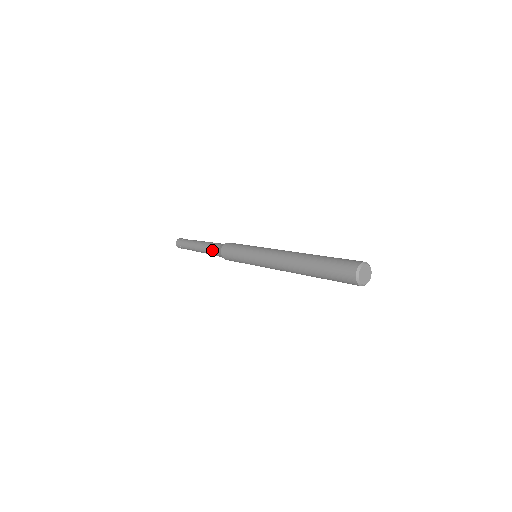
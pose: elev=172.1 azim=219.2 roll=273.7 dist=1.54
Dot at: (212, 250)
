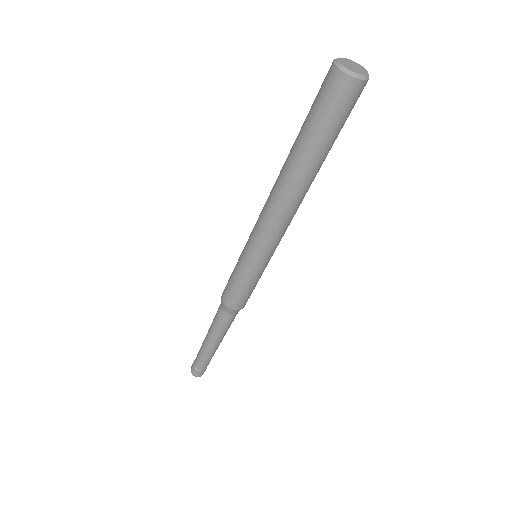
Dot at: (217, 317)
